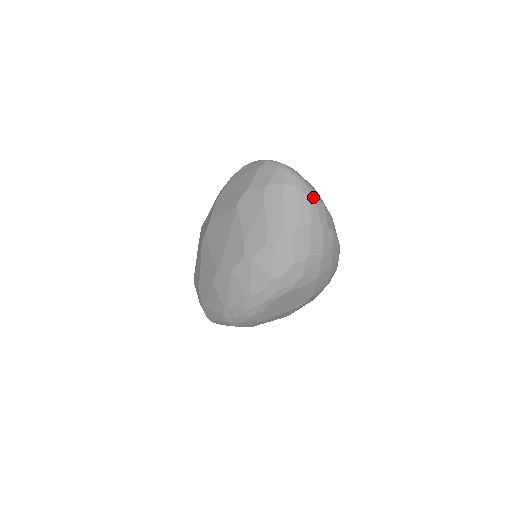
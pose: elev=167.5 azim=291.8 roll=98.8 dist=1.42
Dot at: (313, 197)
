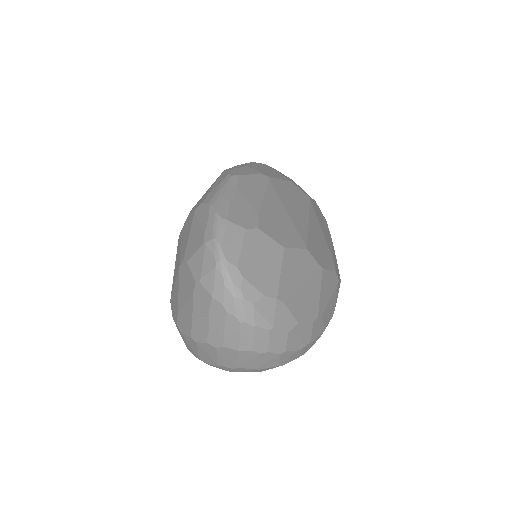
Dot at: (249, 325)
